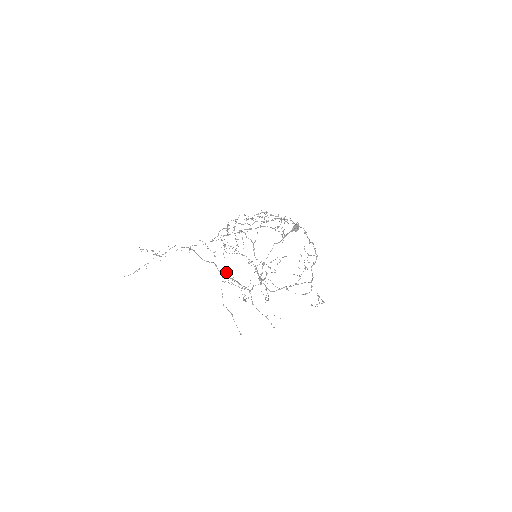
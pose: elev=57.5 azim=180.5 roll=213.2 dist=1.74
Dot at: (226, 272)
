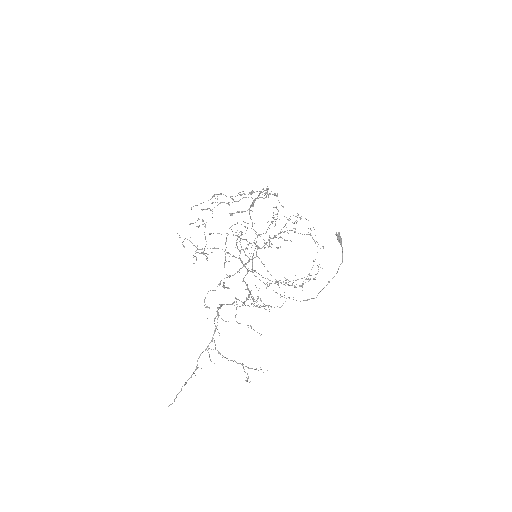
Dot at: occluded
